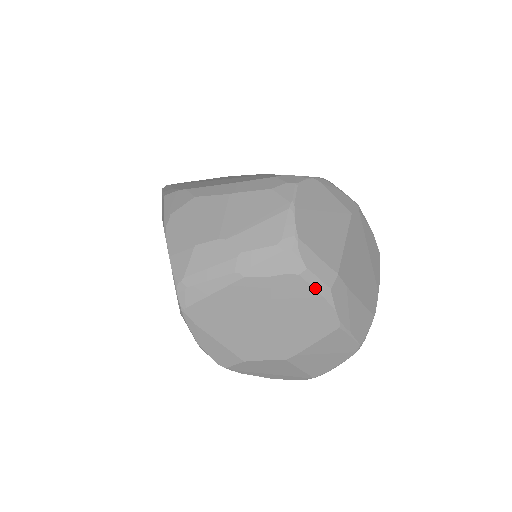
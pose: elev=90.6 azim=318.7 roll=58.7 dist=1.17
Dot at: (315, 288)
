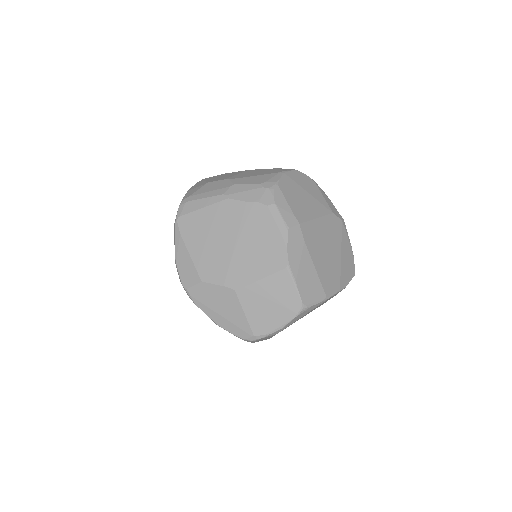
Dot at: (276, 222)
